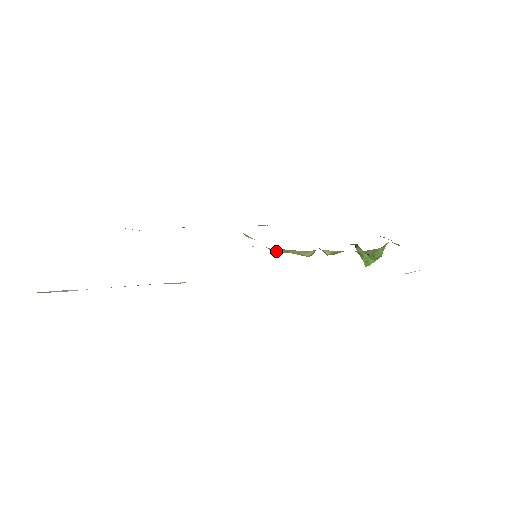
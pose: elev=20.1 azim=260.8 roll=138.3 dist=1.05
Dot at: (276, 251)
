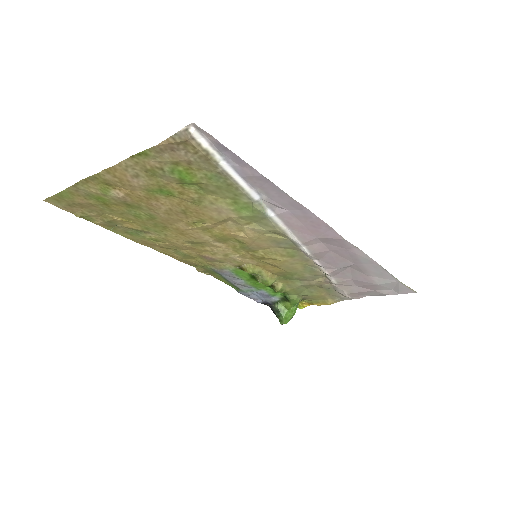
Dot at: (254, 269)
